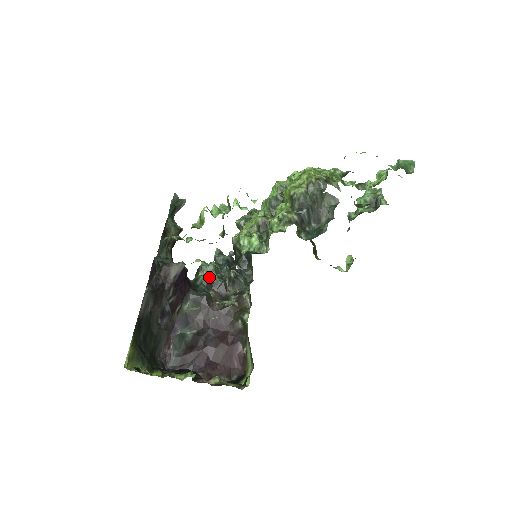
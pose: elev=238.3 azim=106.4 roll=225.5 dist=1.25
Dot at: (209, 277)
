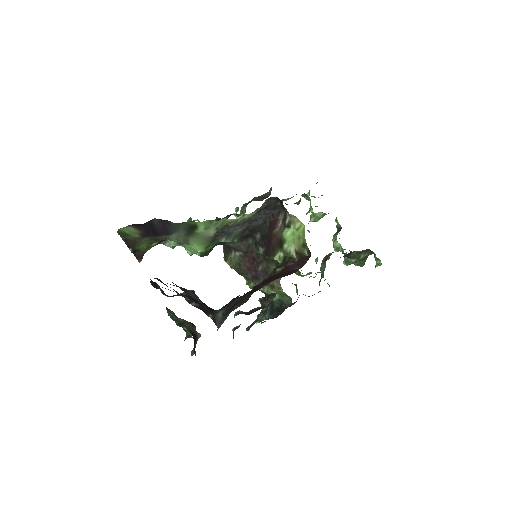
Dot at: occluded
